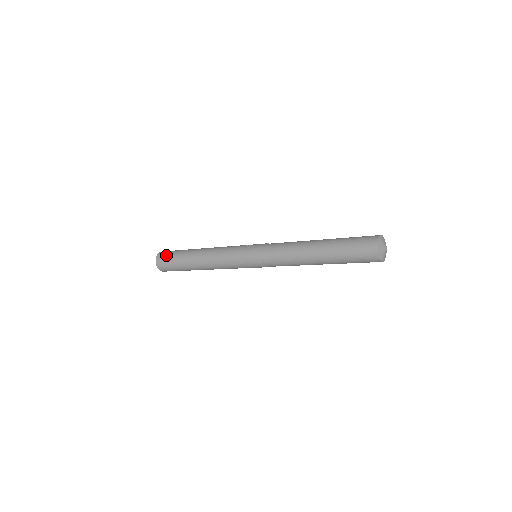
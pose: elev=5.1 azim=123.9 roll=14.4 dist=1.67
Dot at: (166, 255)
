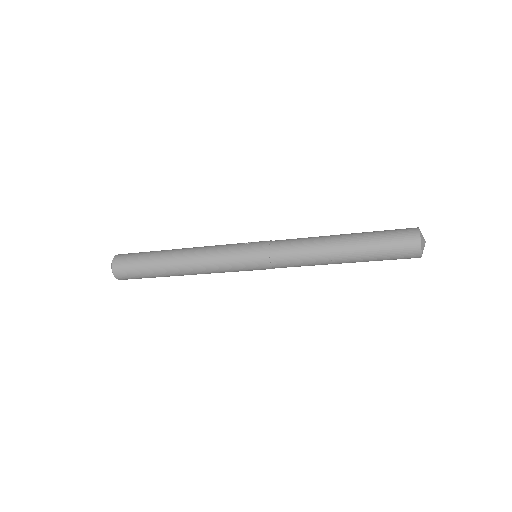
Dot at: (127, 259)
